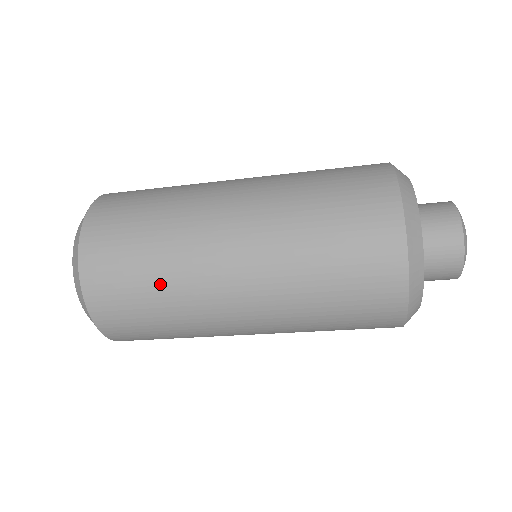
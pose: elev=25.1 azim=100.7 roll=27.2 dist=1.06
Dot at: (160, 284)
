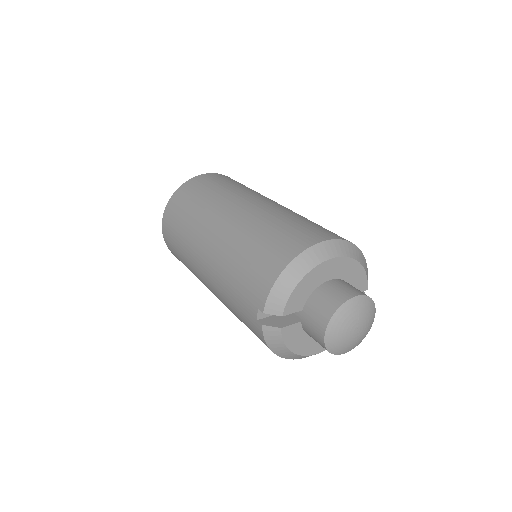
Dot at: occluded
